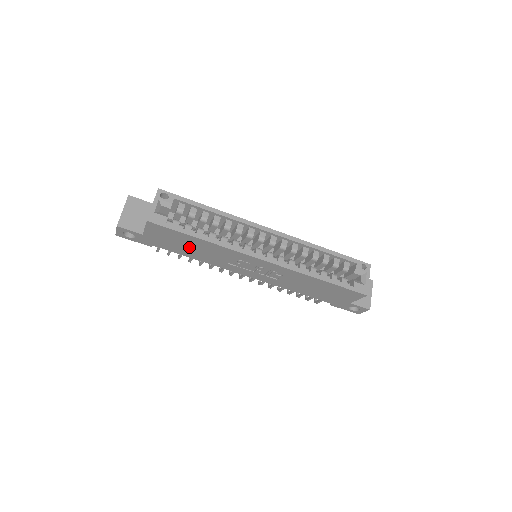
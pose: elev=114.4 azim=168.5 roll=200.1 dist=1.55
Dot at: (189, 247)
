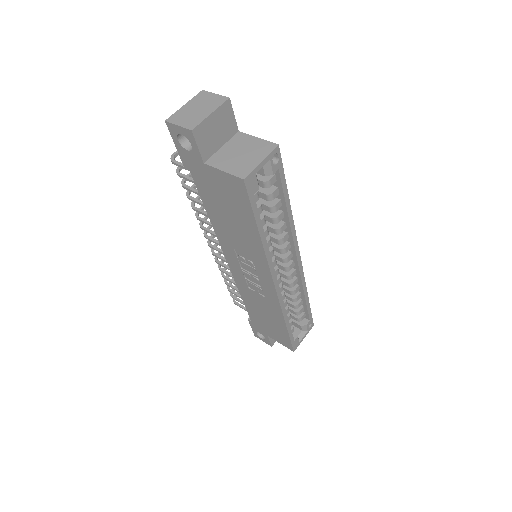
Dot at: (229, 215)
